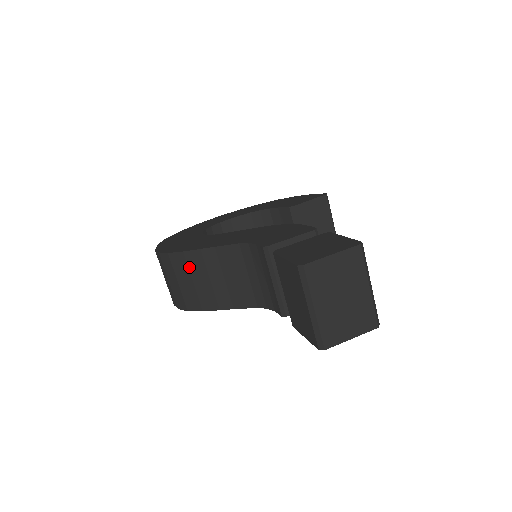
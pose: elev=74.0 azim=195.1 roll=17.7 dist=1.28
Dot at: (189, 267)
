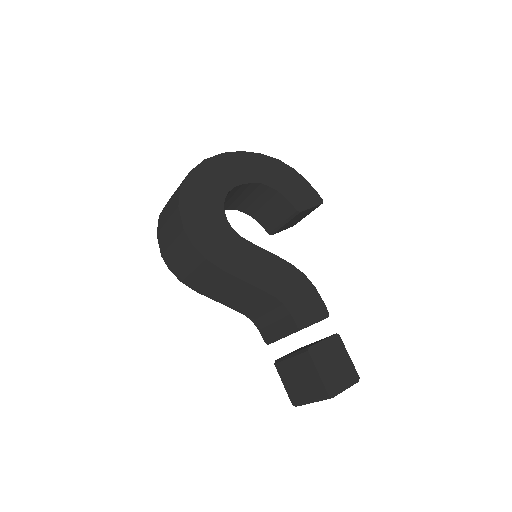
Dot at: (217, 277)
